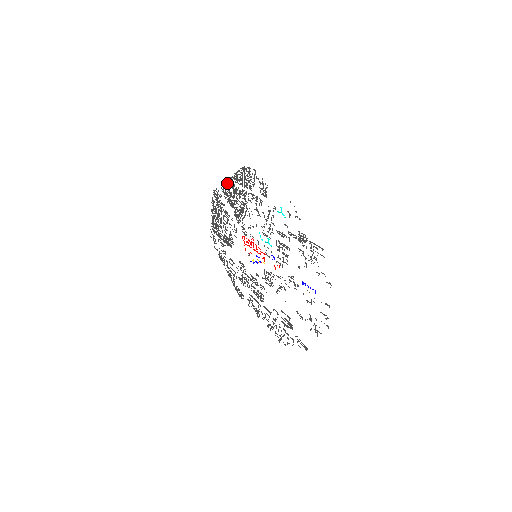
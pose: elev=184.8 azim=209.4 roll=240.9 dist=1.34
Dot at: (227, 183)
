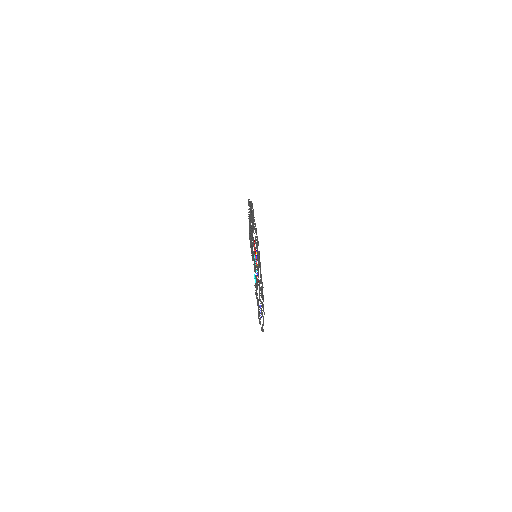
Dot at: (249, 216)
